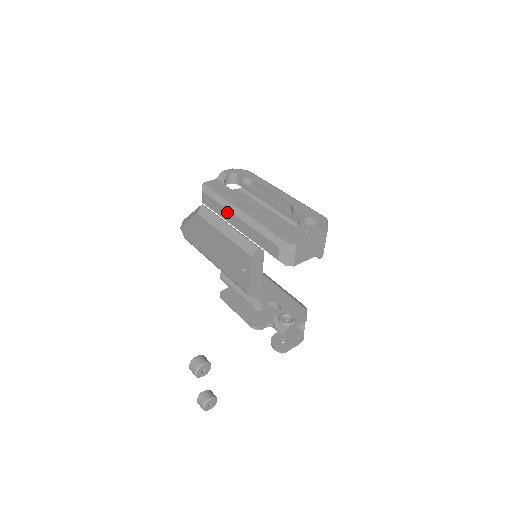
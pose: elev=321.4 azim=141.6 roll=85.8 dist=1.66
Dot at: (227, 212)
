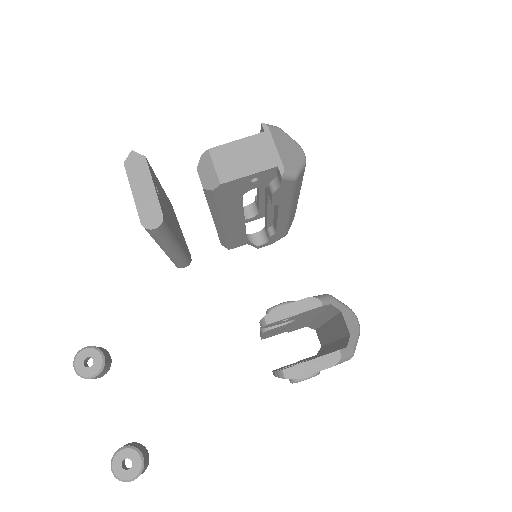
Dot at: occluded
